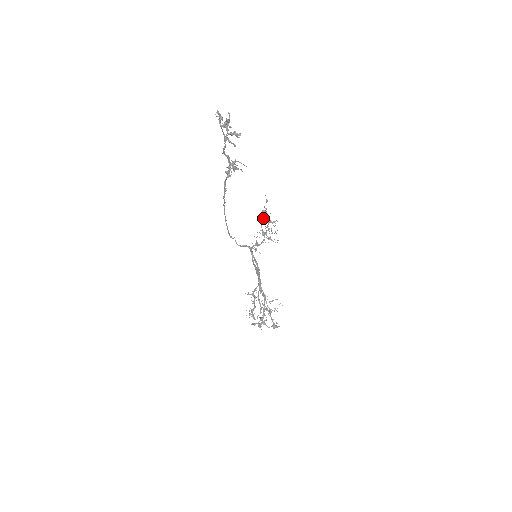
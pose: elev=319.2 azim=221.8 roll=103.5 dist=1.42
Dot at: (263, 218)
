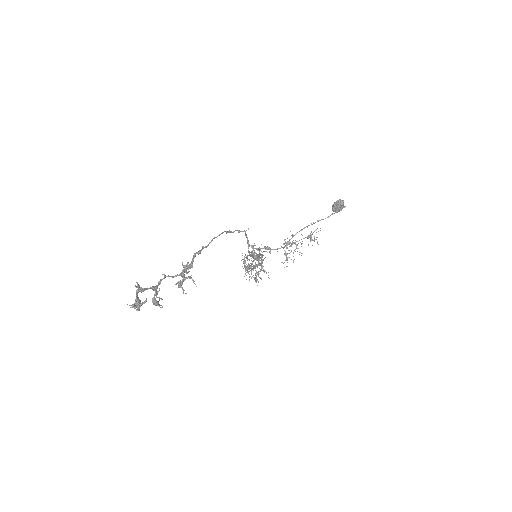
Dot at: (334, 207)
